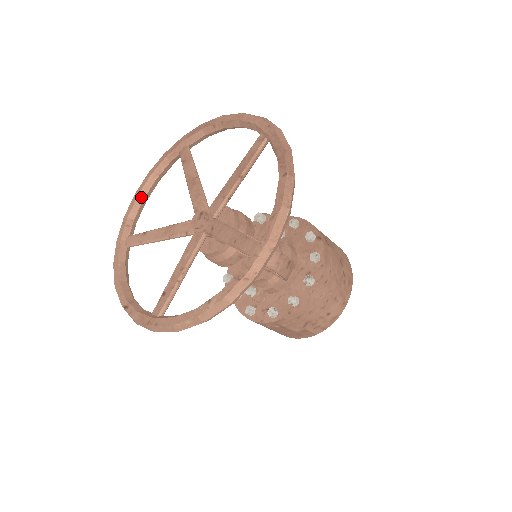
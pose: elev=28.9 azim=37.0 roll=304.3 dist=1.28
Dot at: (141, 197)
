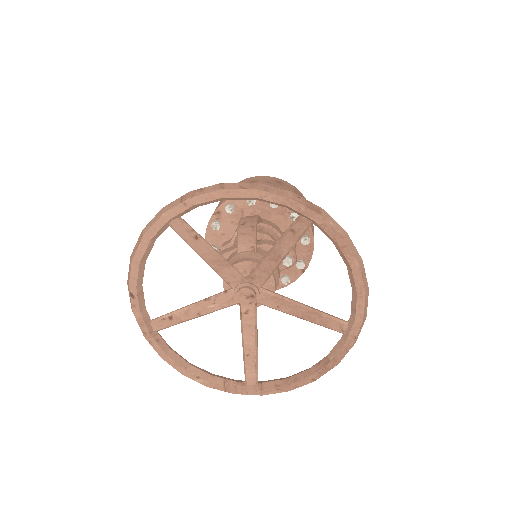
Dot at: (226, 198)
